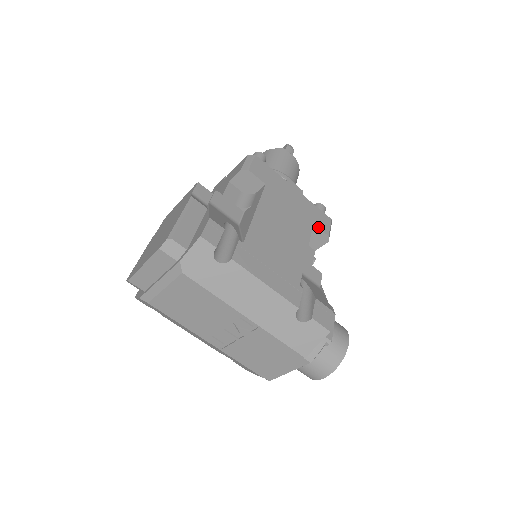
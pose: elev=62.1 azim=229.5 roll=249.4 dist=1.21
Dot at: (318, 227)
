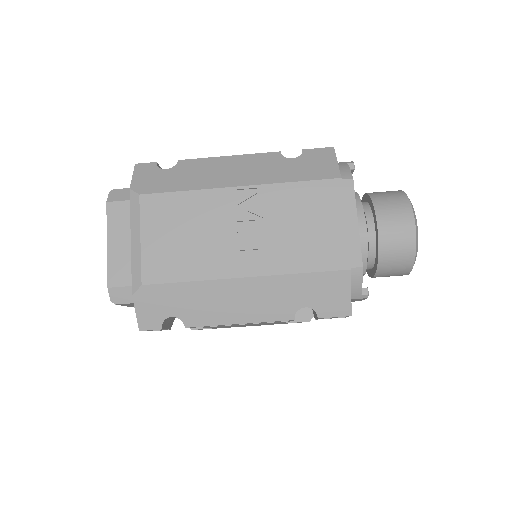
Dot at: occluded
